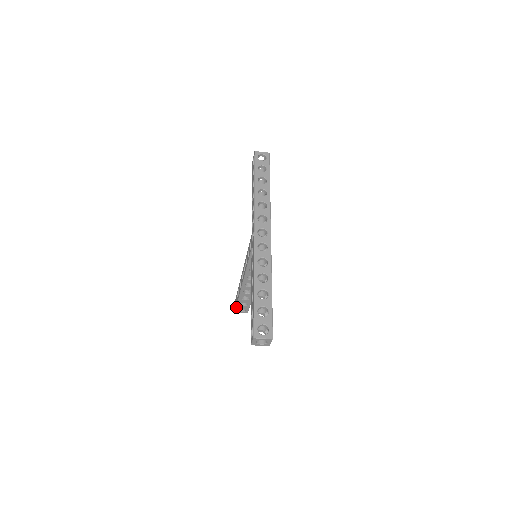
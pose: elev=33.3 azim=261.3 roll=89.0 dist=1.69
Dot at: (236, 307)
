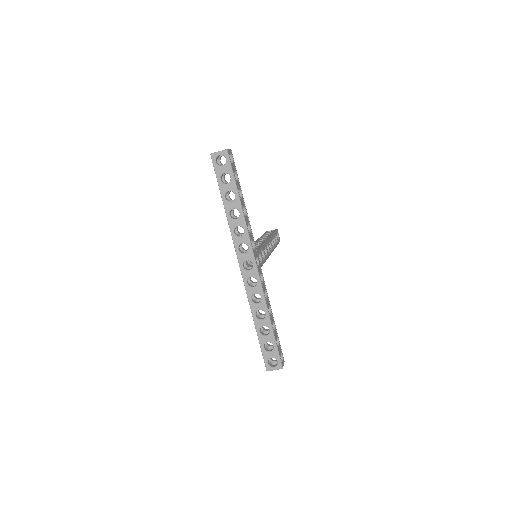
Dot at: occluded
